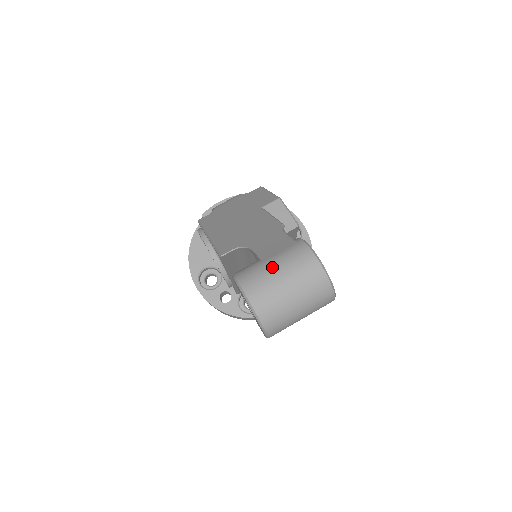
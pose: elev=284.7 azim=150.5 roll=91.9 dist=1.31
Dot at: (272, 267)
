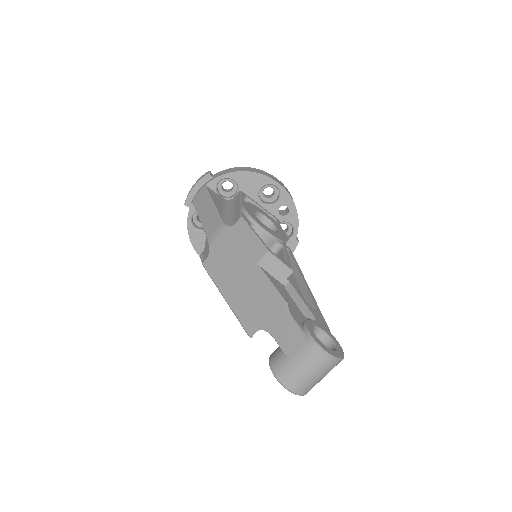
Dot at: (298, 367)
